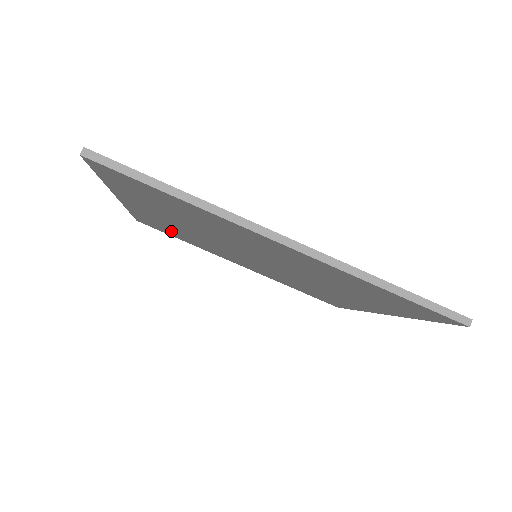
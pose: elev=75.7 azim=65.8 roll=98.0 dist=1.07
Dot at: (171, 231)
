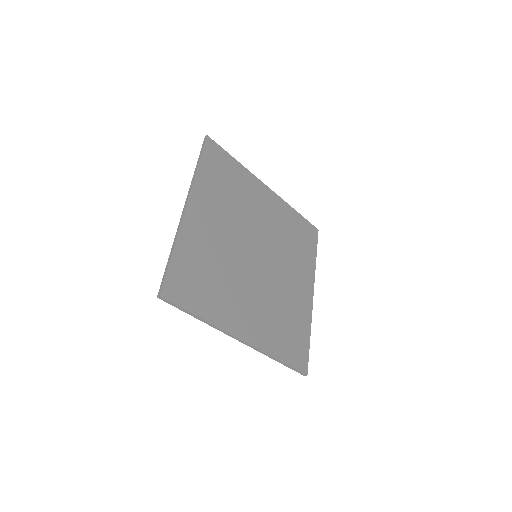
Dot at: (222, 181)
